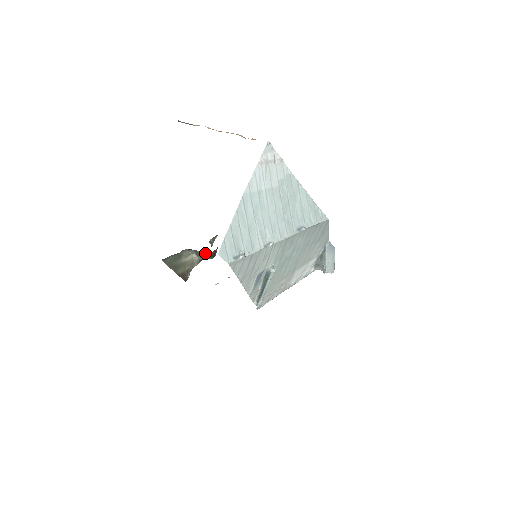
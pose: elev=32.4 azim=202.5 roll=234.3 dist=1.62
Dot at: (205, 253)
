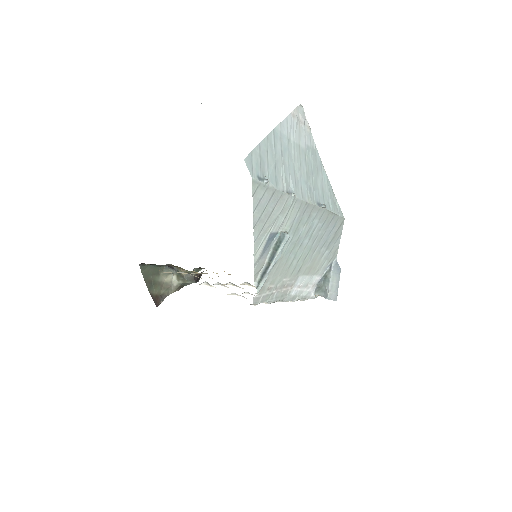
Dot at: (188, 274)
